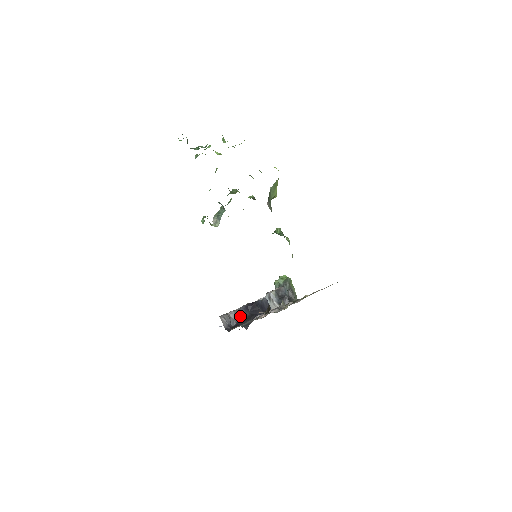
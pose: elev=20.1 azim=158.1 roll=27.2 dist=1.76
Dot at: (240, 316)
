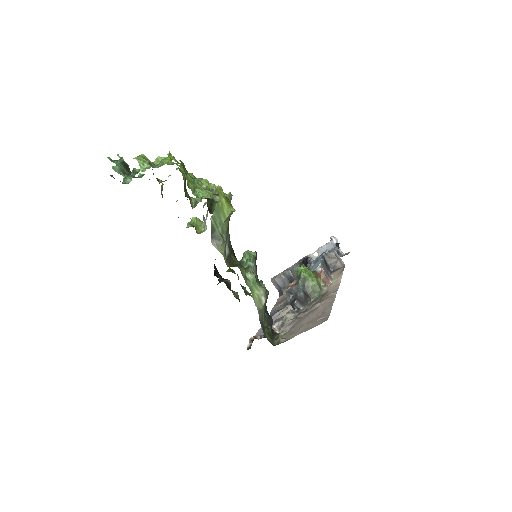
Dot at: (294, 275)
